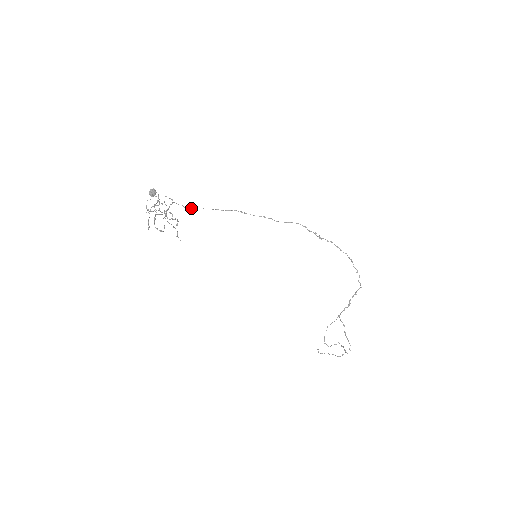
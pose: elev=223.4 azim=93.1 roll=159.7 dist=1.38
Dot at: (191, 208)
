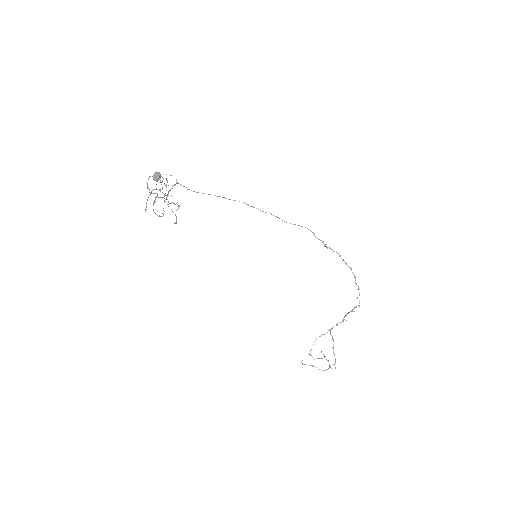
Dot at: occluded
